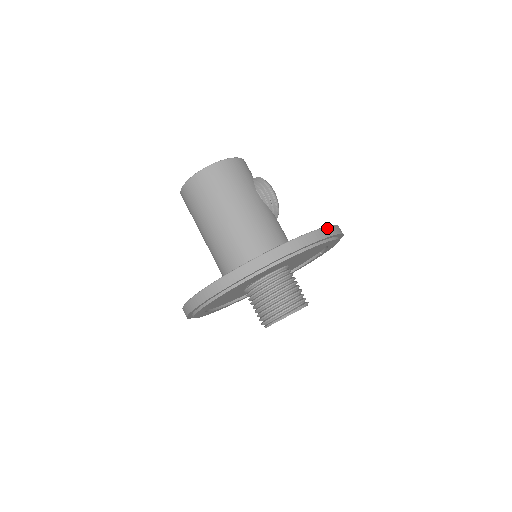
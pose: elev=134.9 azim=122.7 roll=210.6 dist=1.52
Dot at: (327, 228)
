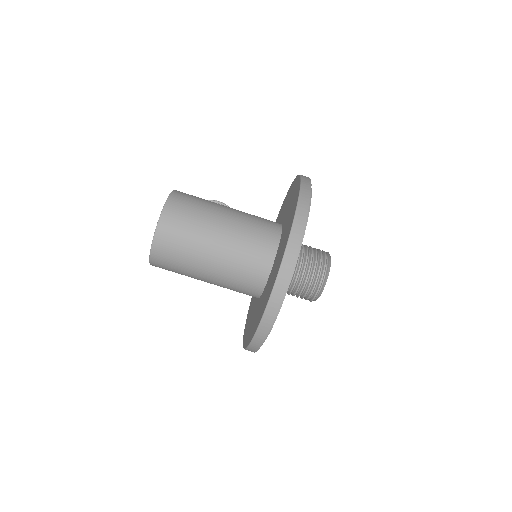
Dot at: occluded
